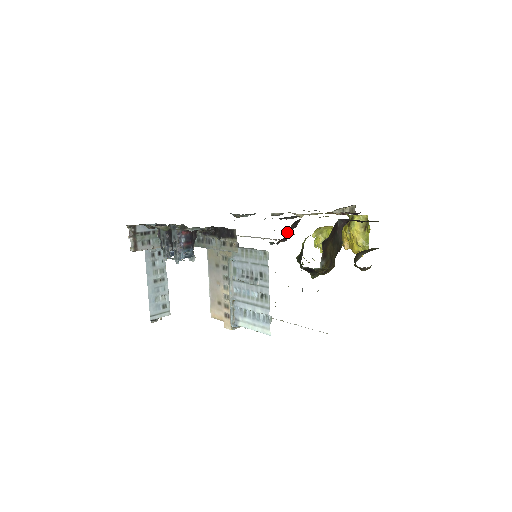
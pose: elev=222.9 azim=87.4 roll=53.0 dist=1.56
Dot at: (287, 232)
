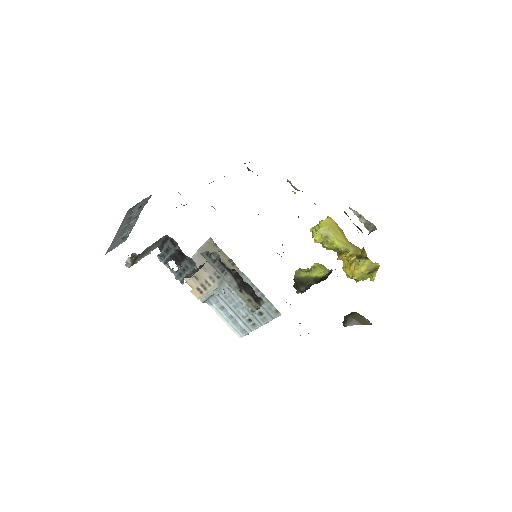
Dot at: occluded
